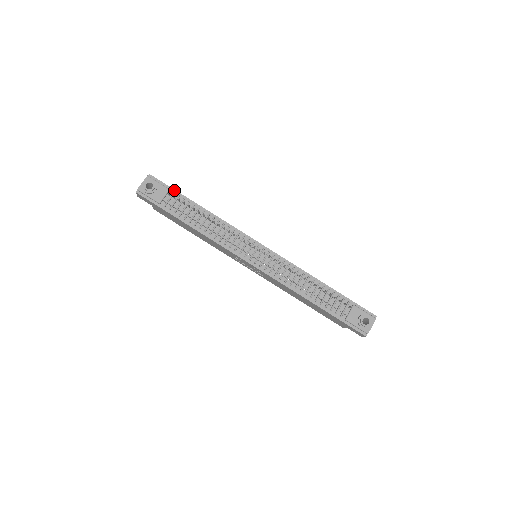
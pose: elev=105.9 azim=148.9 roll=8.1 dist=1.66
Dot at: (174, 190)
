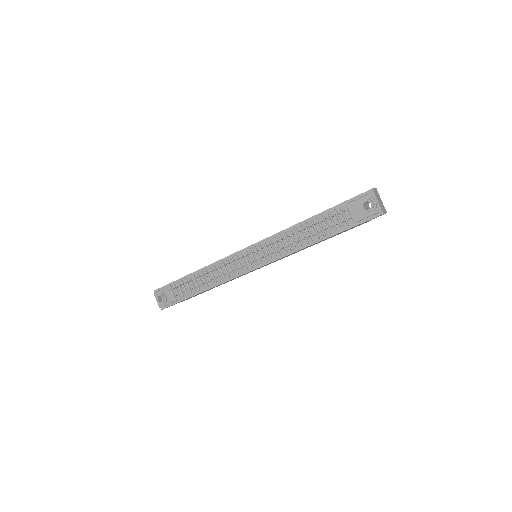
Dot at: (172, 283)
